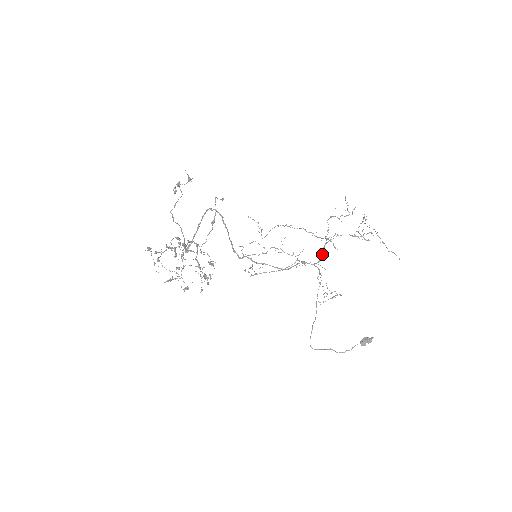
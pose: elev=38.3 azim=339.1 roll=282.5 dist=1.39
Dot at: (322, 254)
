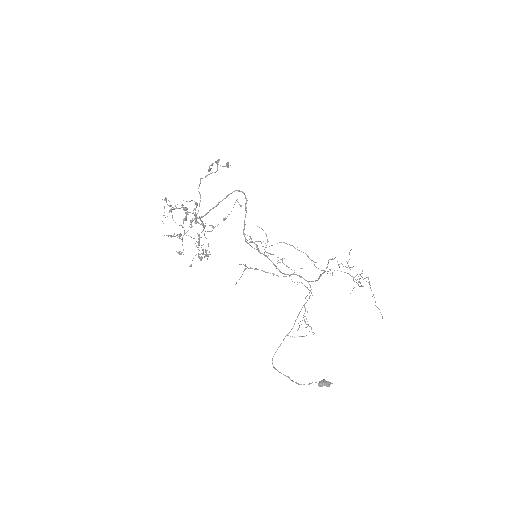
Dot at: (318, 278)
